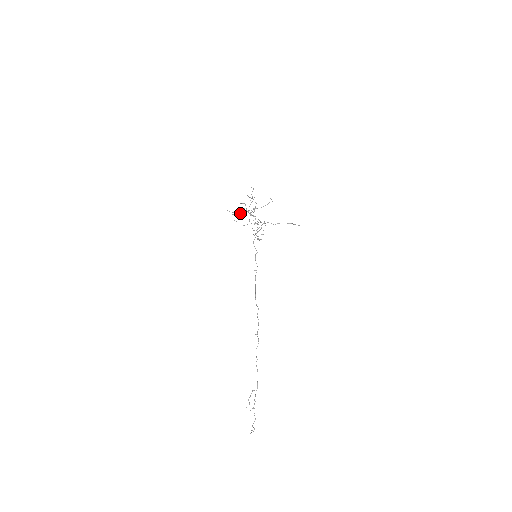
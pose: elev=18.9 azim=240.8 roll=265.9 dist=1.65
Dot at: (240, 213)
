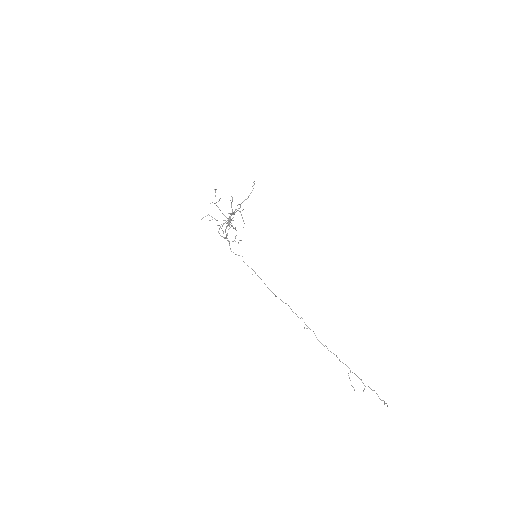
Dot at: occluded
